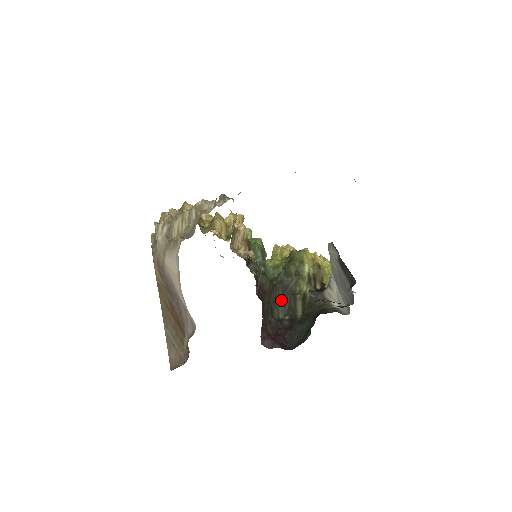
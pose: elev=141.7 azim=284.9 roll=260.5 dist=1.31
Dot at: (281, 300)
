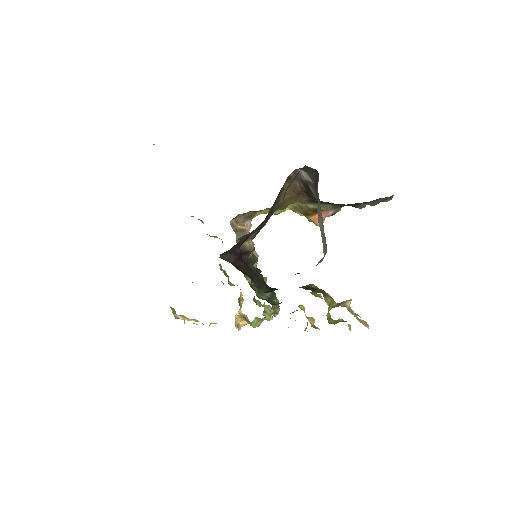
Dot at: (268, 289)
